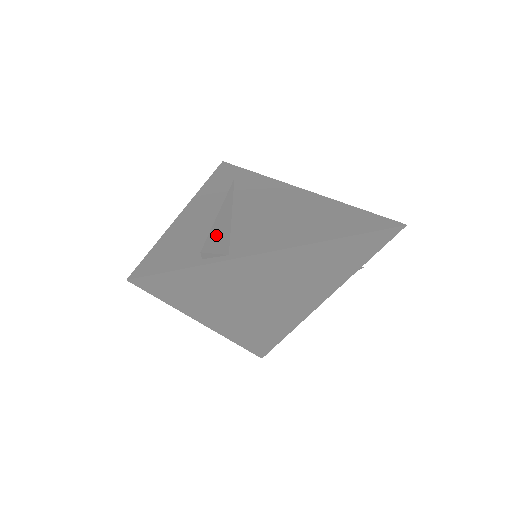
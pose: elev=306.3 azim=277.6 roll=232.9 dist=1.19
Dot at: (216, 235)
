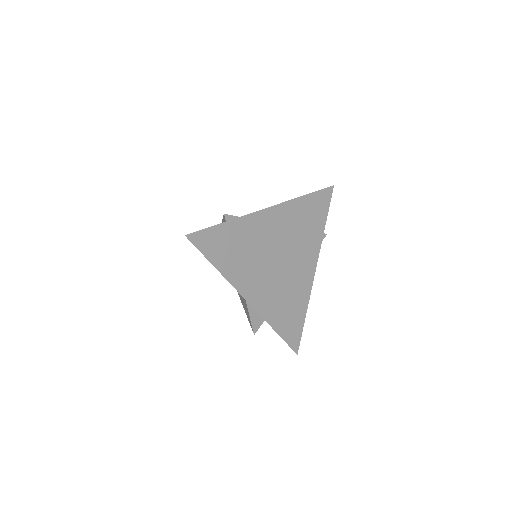
Dot at: occluded
